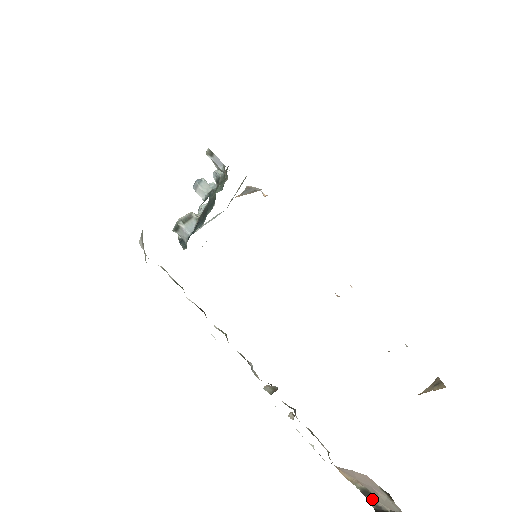
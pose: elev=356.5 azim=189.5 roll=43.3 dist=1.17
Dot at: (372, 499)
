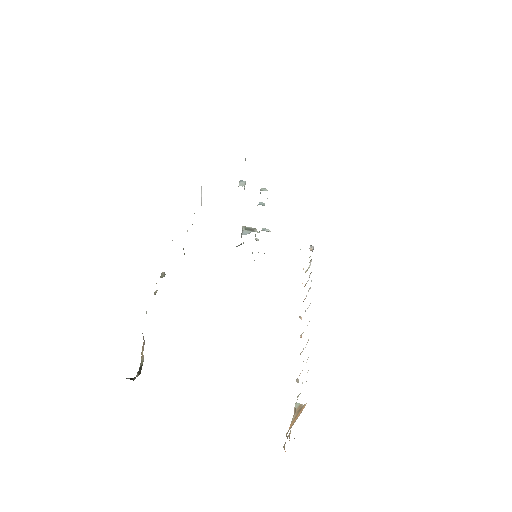
Dot at: occluded
